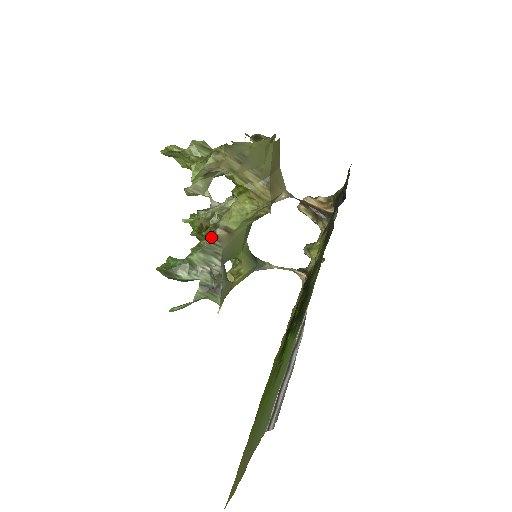
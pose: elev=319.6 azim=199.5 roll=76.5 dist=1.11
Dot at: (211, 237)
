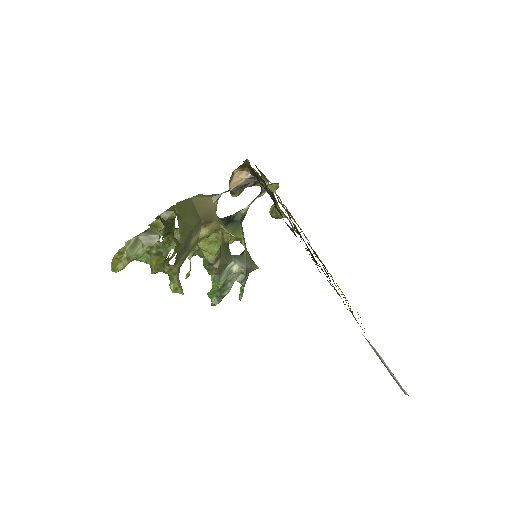
Dot at: (217, 272)
